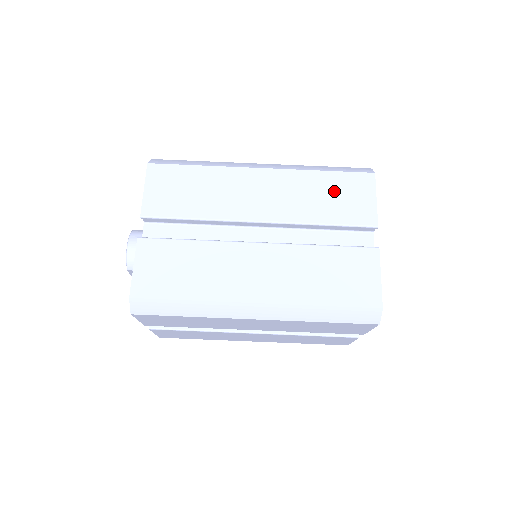
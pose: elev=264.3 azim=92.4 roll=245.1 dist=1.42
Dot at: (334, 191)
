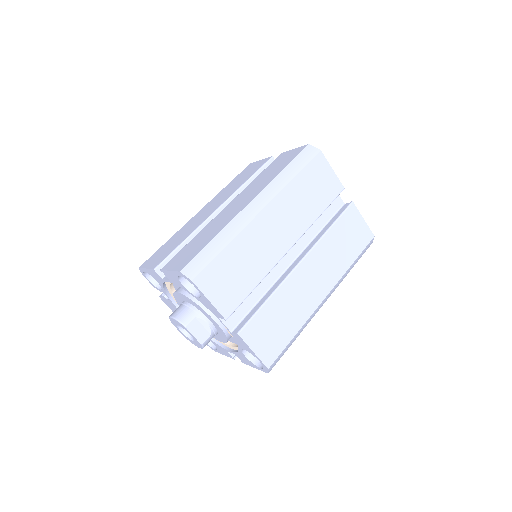
Dot at: (240, 178)
